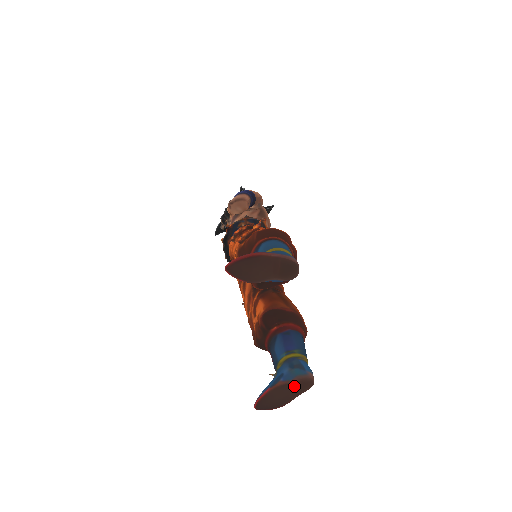
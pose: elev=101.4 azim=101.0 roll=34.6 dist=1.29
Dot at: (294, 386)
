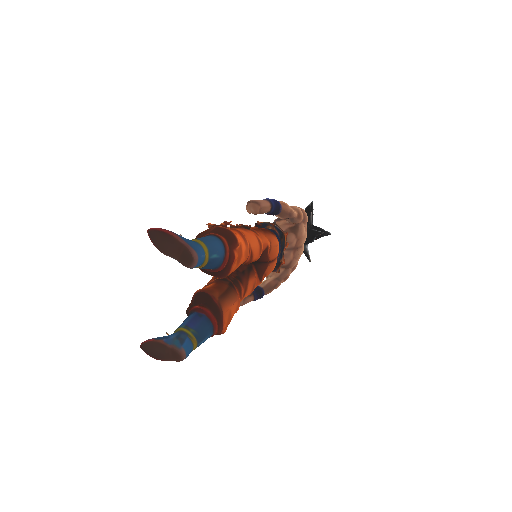
Dot at: (169, 351)
